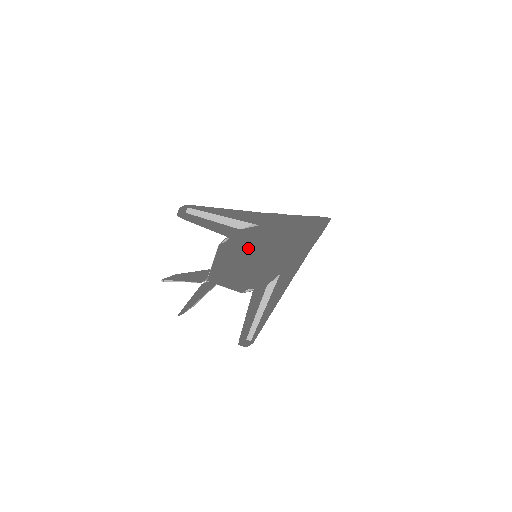
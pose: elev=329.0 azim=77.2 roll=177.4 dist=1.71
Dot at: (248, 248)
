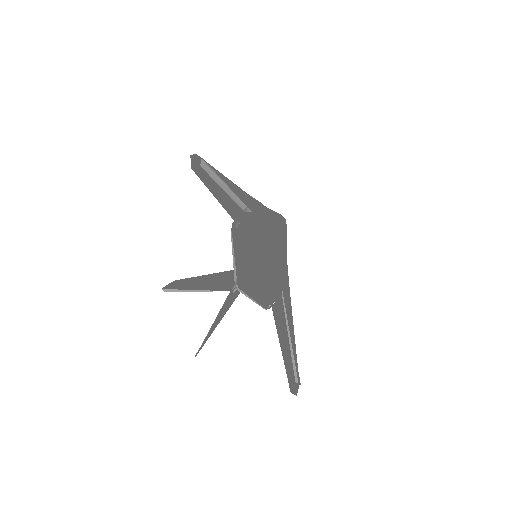
Dot at: (254, 242)
